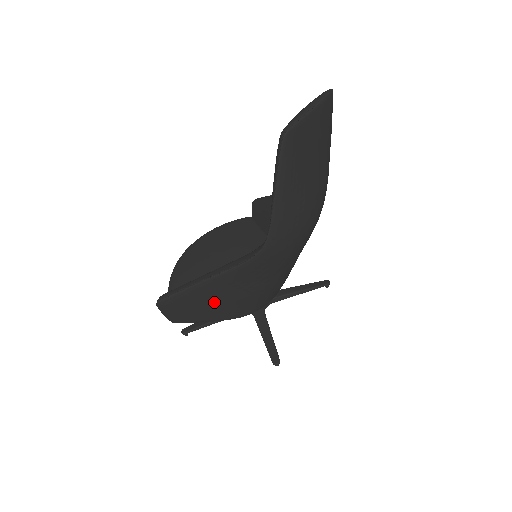
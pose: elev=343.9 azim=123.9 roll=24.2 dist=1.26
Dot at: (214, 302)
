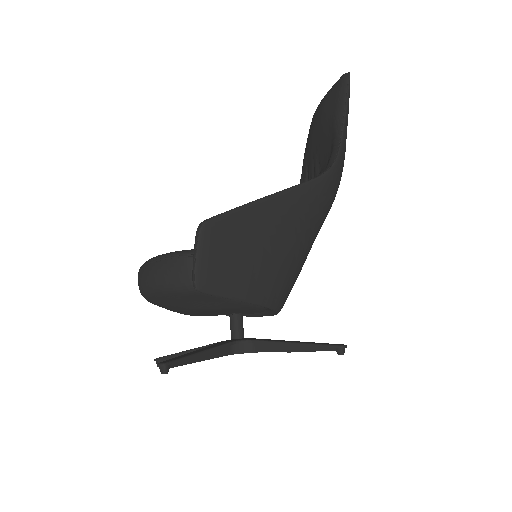
Dot at: (267, 246)
